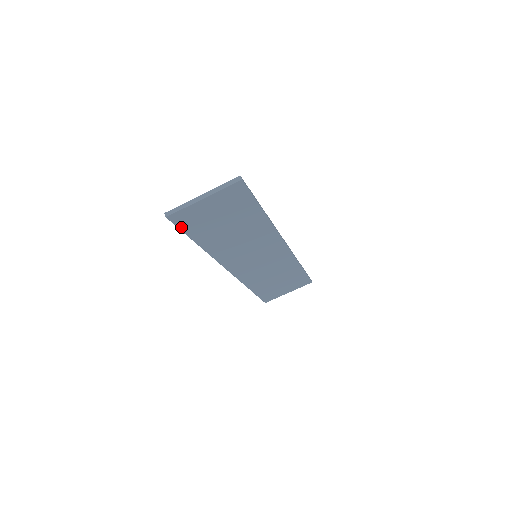
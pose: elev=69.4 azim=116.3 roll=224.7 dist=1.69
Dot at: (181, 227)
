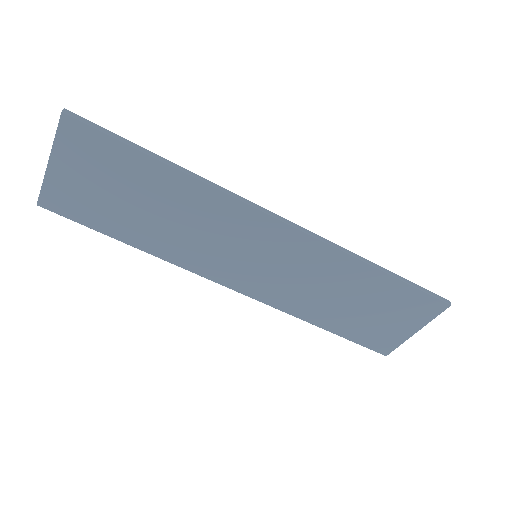
Dot at: (74, 218)
